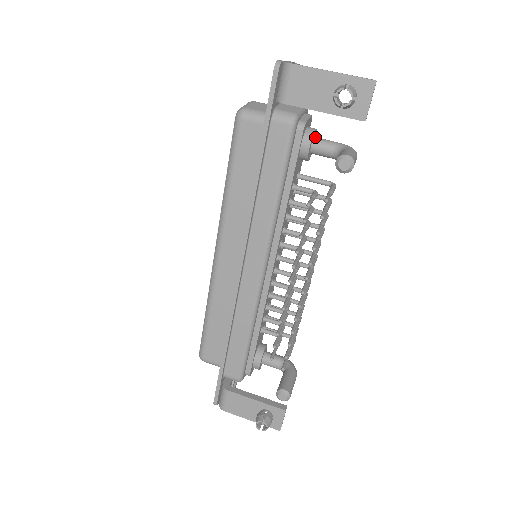
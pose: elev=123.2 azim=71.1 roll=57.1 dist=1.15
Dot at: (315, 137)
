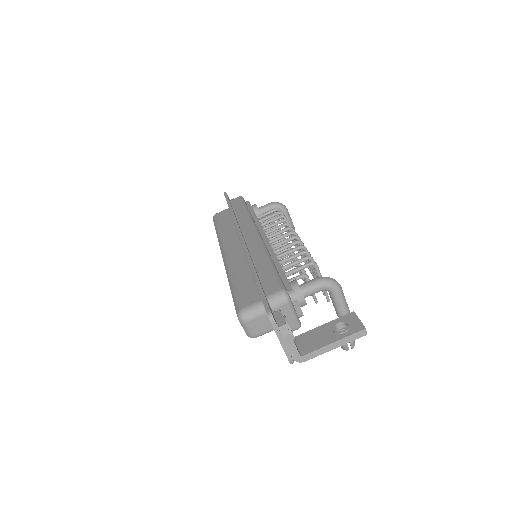
Dot at: (304, 296)
